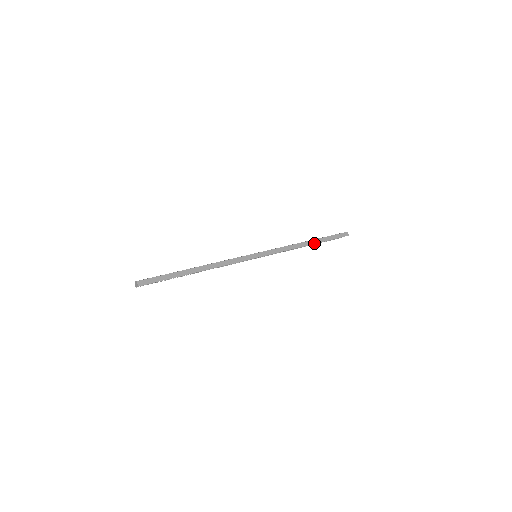
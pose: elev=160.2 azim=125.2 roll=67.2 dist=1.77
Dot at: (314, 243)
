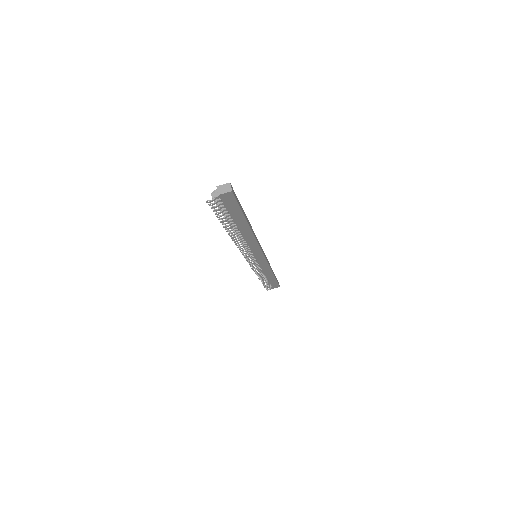
Dot at: (274, 275)
